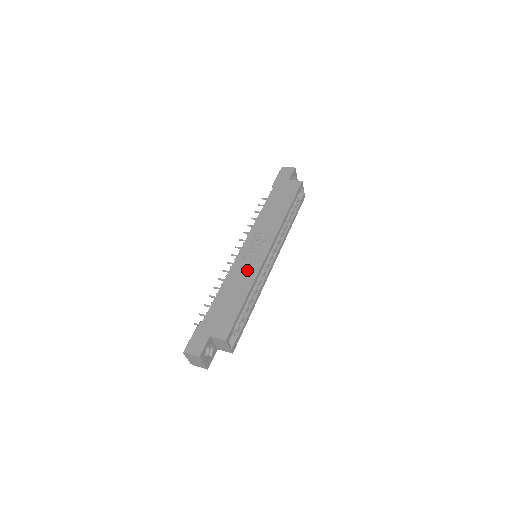
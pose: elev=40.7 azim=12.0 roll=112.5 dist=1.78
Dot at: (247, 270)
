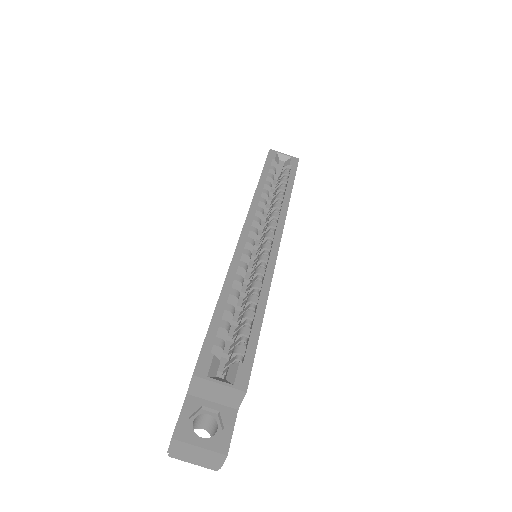
Dot at: occluded
